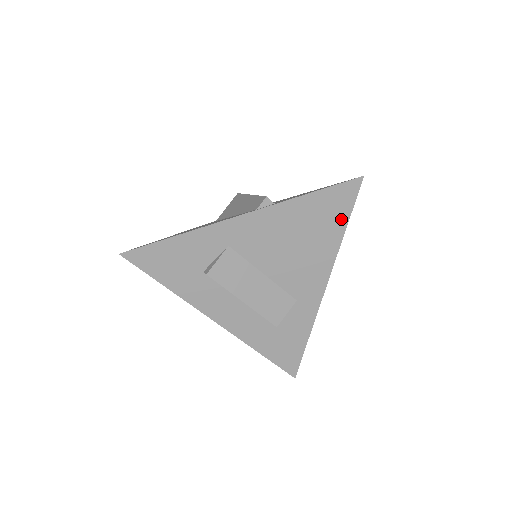
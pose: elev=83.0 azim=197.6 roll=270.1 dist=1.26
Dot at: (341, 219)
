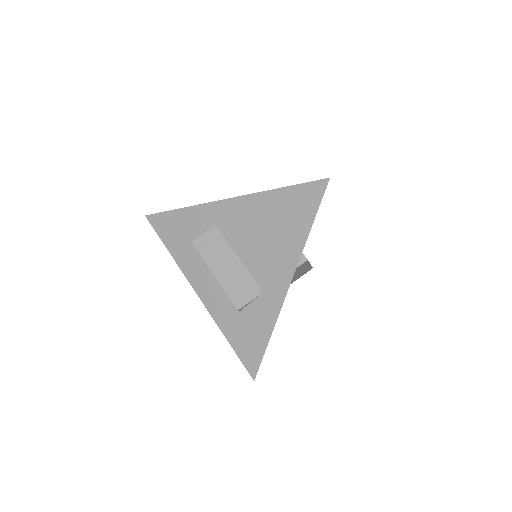
Dot at: (307, 217)
